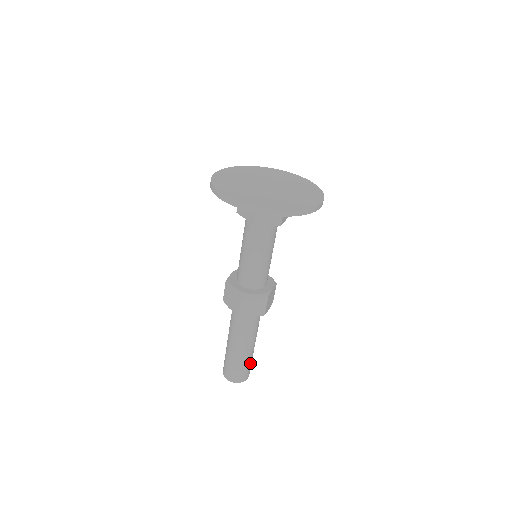
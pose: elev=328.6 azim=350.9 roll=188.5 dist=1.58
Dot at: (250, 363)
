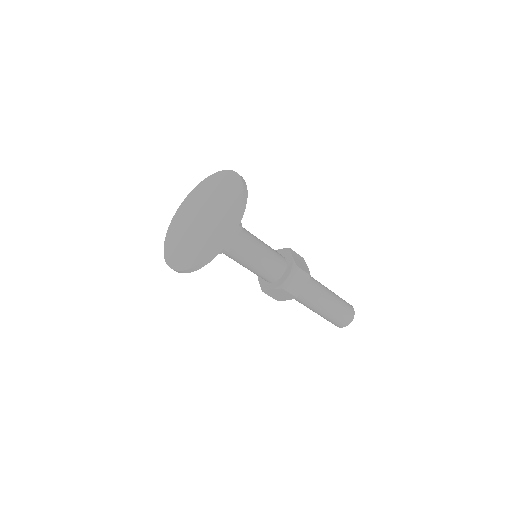
Dot at: (343, 302)
